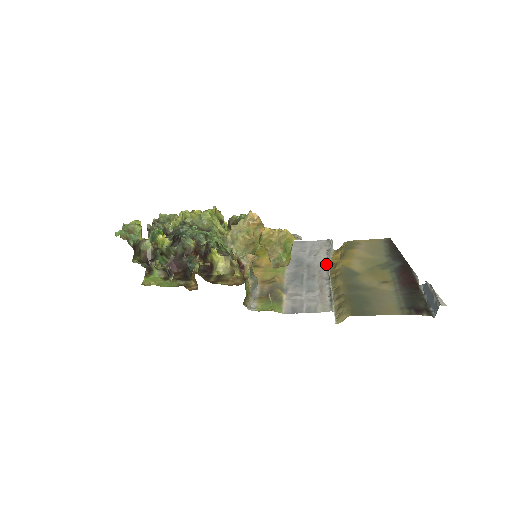
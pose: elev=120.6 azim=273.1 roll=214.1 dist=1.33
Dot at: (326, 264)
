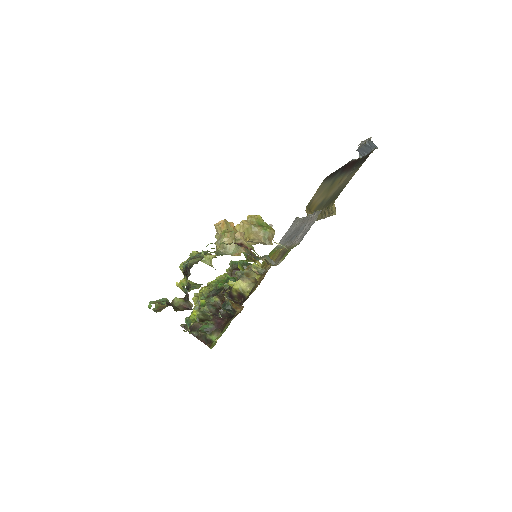
Dot at: (302, 219)
